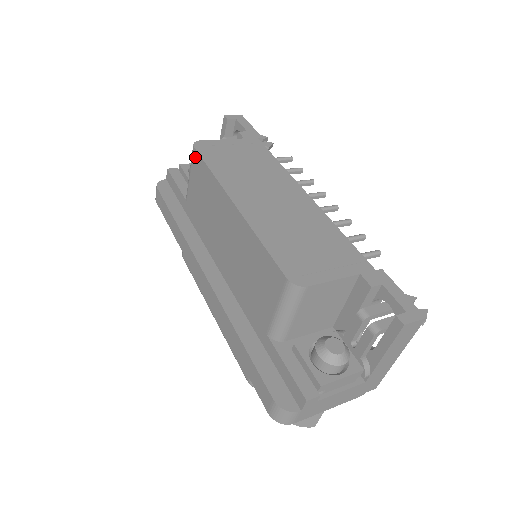
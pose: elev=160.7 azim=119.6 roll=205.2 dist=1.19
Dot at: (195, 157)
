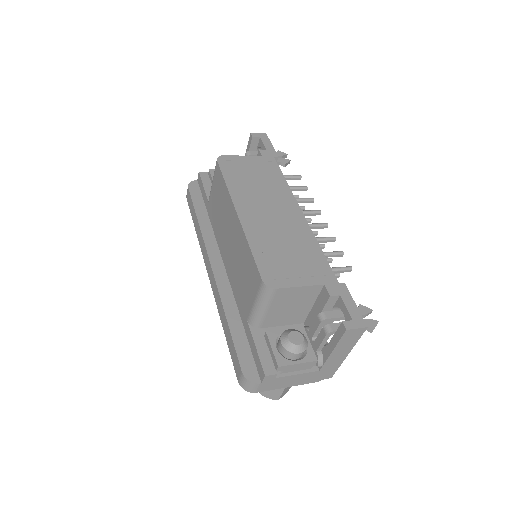
Dot at: (217, 169)
